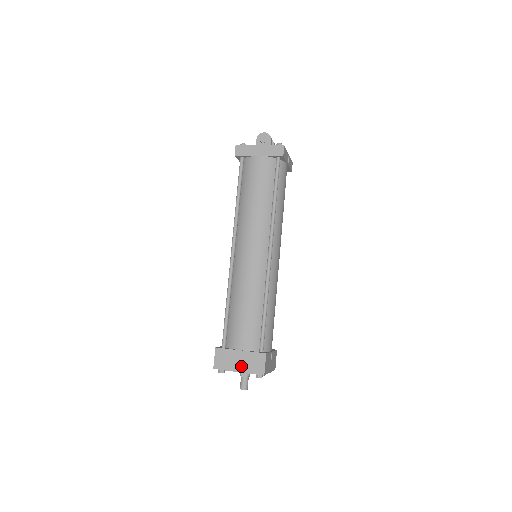
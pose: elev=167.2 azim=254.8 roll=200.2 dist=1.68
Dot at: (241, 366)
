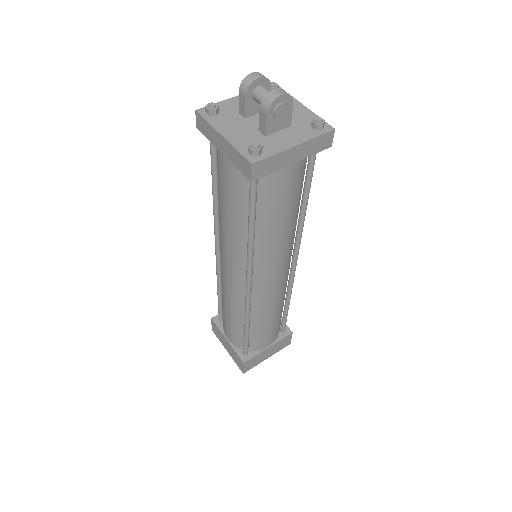
Dot at: (270, 354)
